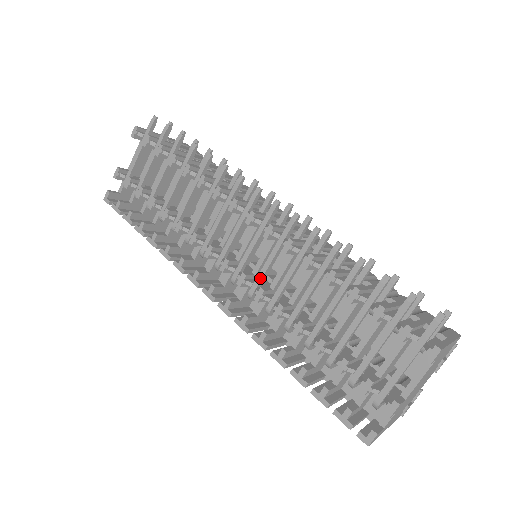
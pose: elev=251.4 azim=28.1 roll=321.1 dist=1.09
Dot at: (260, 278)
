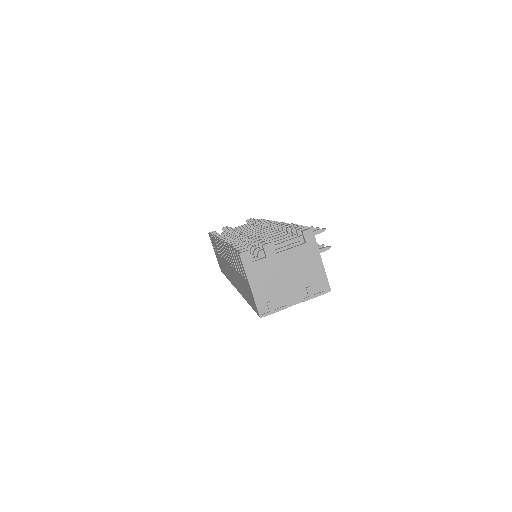
Dot at: occluded
